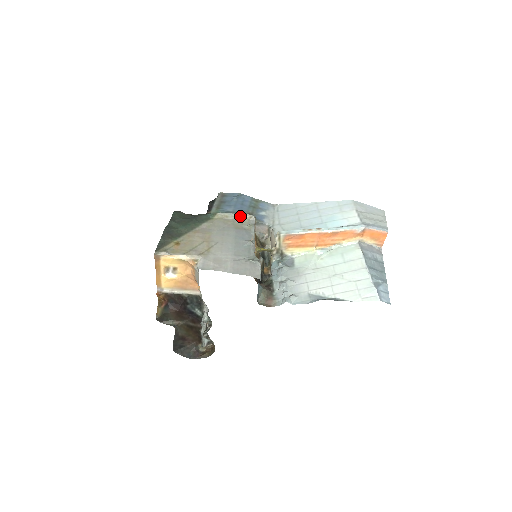
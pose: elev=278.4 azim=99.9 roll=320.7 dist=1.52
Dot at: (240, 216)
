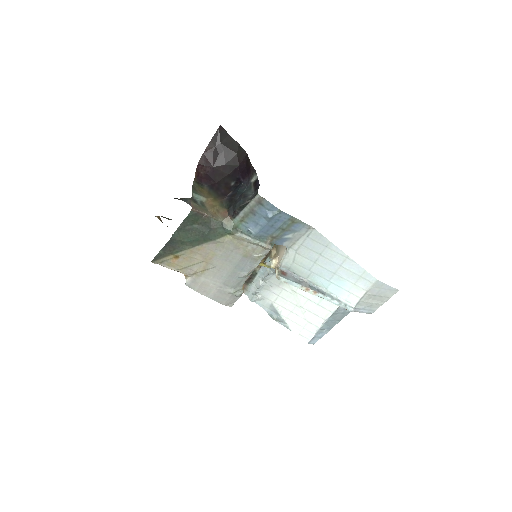
Dot at: (257, 244)
